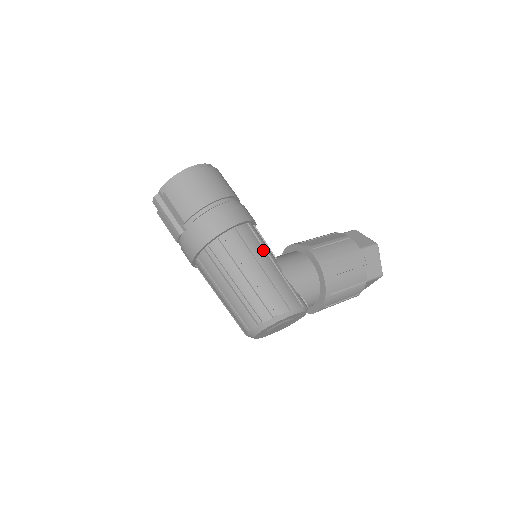
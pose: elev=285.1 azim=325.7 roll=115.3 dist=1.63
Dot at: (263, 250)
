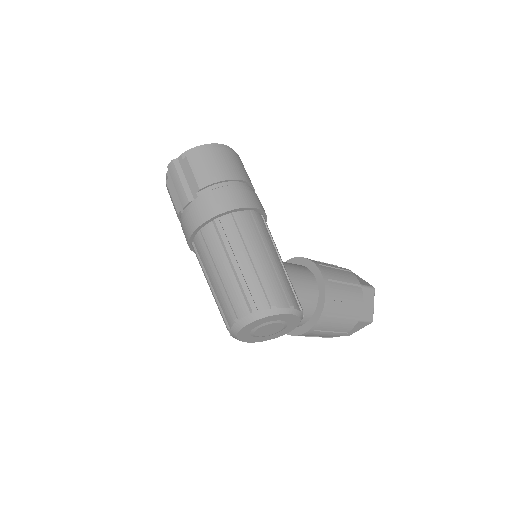
Dot at: (272, 243)
